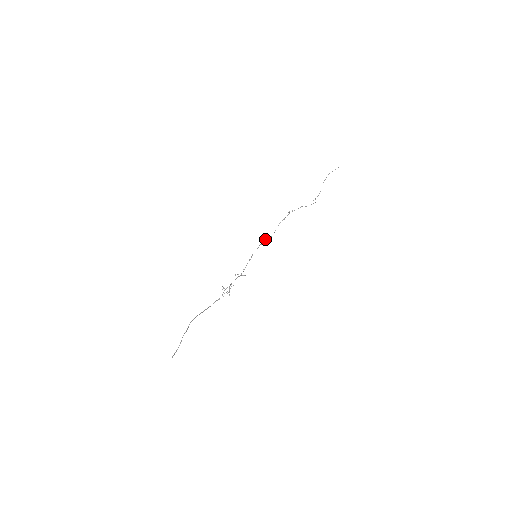
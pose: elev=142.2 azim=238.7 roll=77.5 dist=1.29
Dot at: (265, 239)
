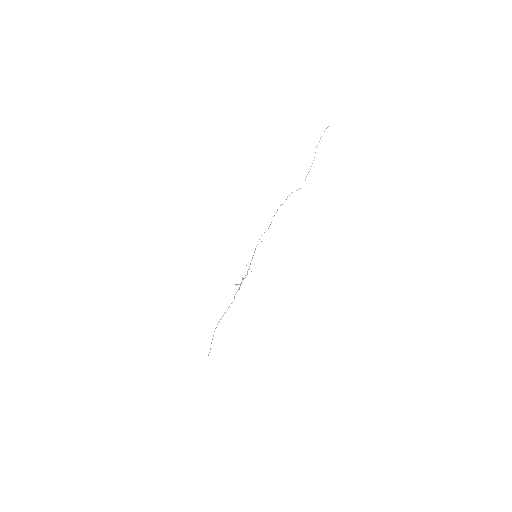
Dot at: occluded
